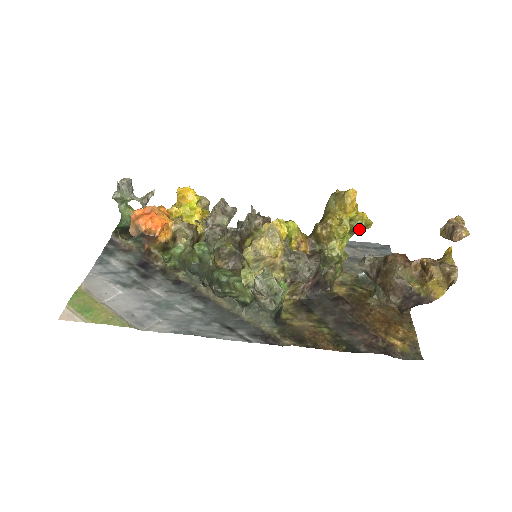
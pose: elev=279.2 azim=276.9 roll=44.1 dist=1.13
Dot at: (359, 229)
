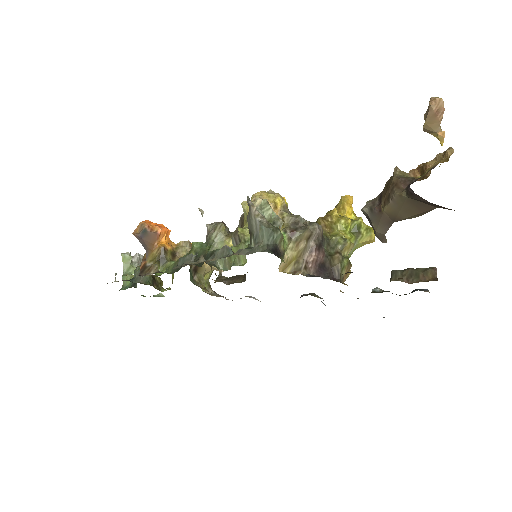
Dot at: (362, 231)
